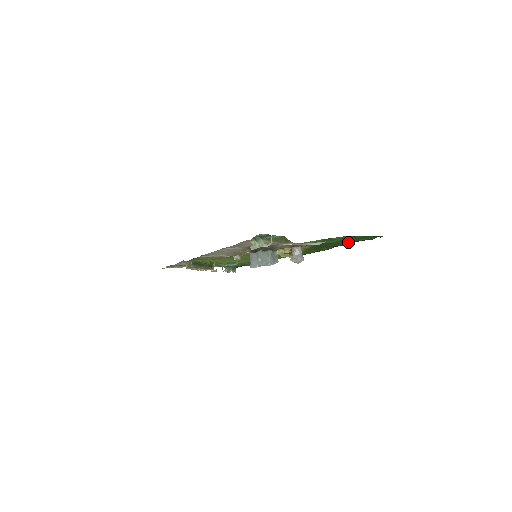
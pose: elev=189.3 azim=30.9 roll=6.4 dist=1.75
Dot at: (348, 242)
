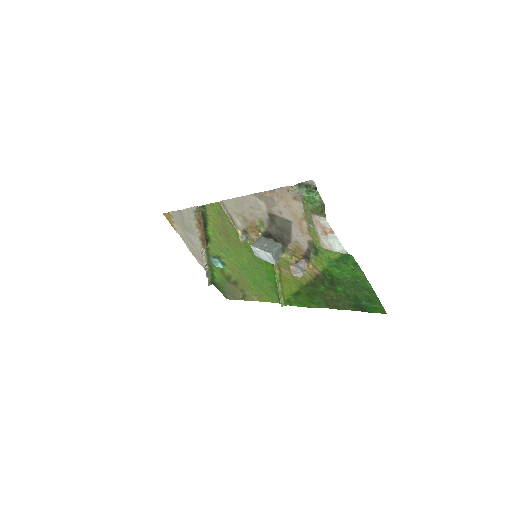
Dot at: (347, 302)
